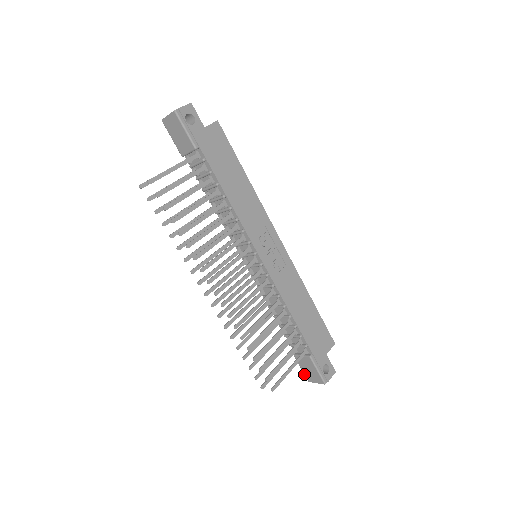
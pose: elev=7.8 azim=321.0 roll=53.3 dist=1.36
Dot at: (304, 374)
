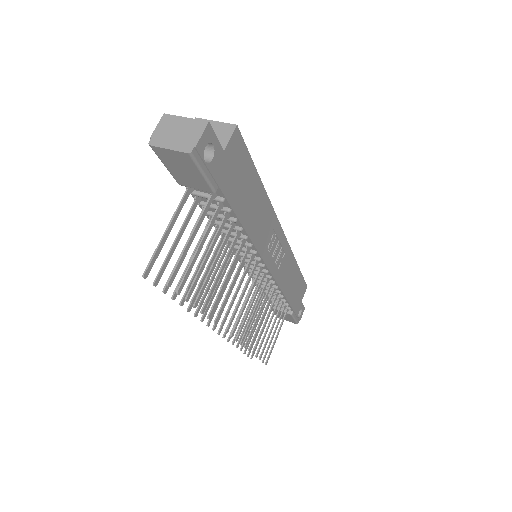
Dot at: occluded
